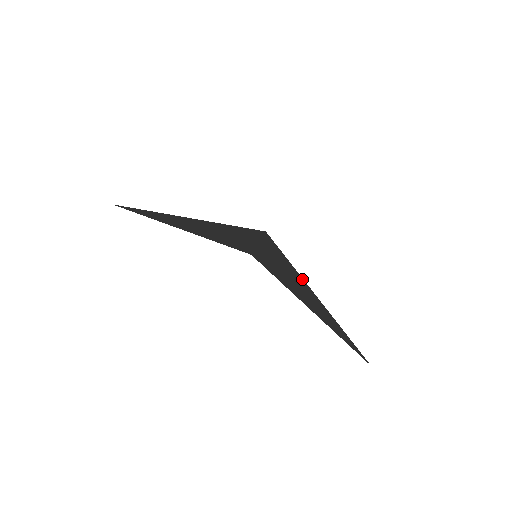
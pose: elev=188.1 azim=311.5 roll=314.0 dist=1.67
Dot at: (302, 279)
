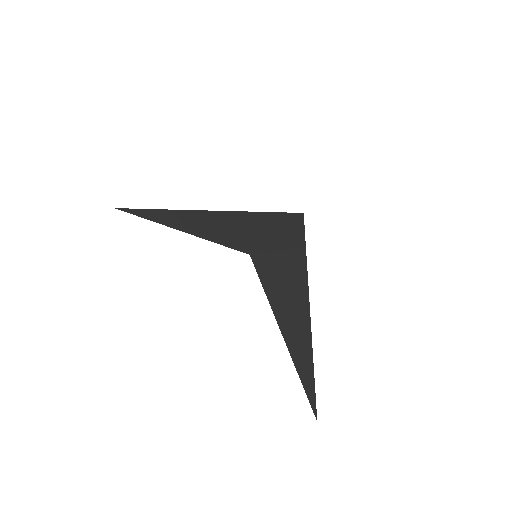
Dot at: (306, 287)
